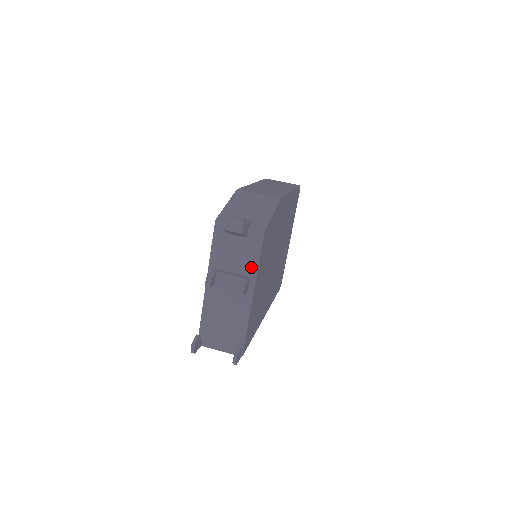
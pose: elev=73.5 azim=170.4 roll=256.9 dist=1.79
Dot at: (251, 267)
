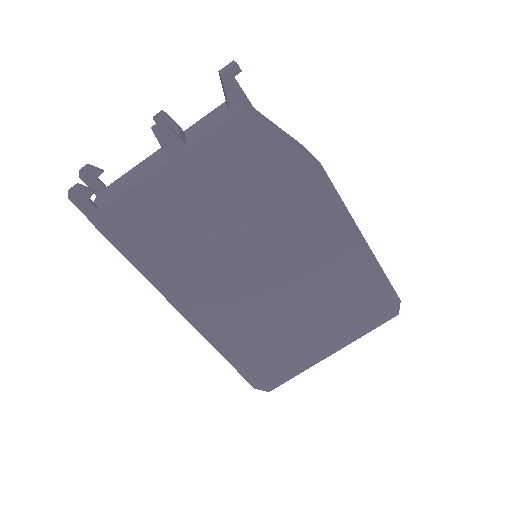
Dot at: (198, 137)
